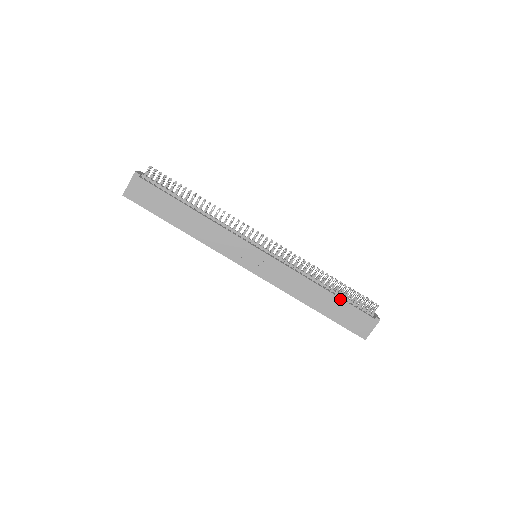
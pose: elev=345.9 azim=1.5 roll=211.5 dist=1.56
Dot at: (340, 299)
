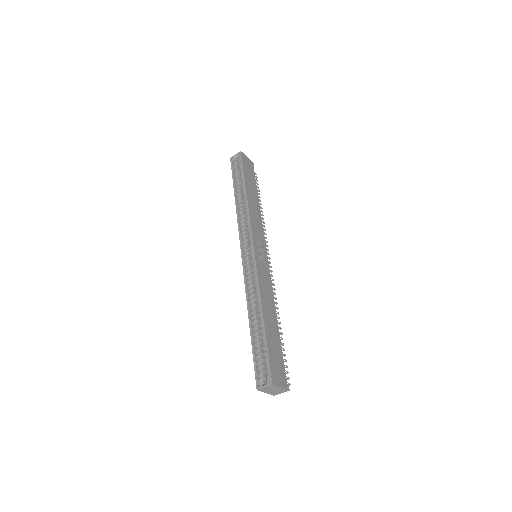
Dot at: (280, 339)
